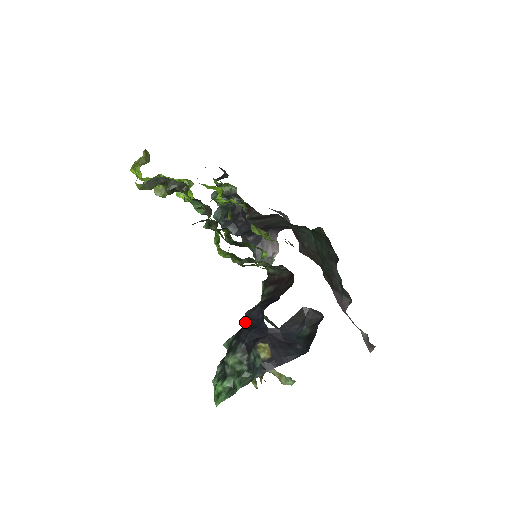
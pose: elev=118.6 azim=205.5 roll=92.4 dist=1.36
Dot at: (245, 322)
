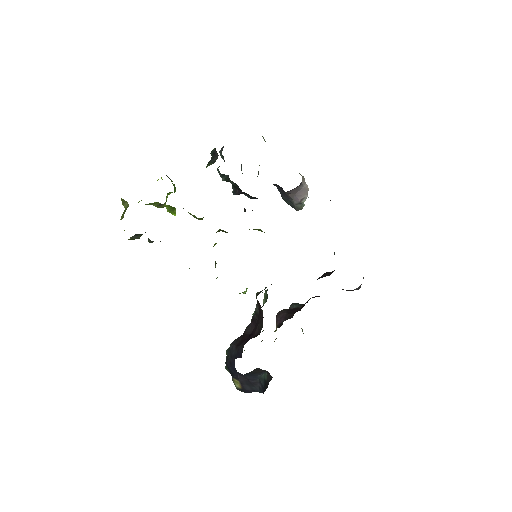
Dot at: occluded
